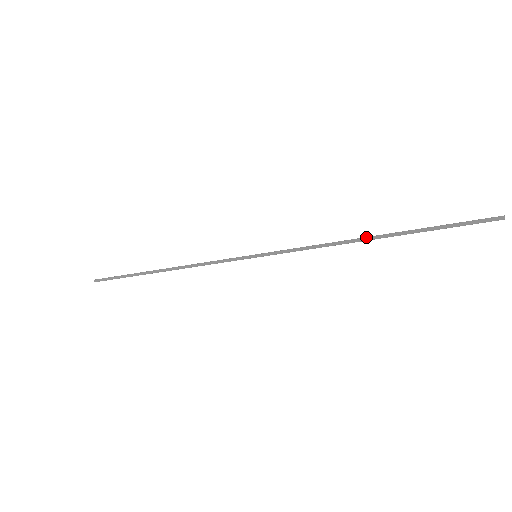
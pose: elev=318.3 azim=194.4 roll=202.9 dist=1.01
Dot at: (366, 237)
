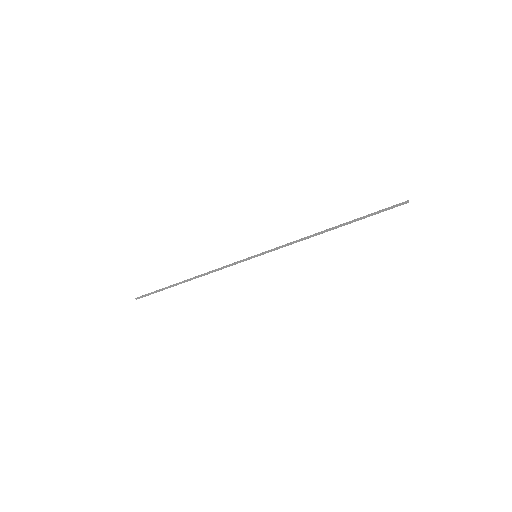
Dot at: (328, 229)
